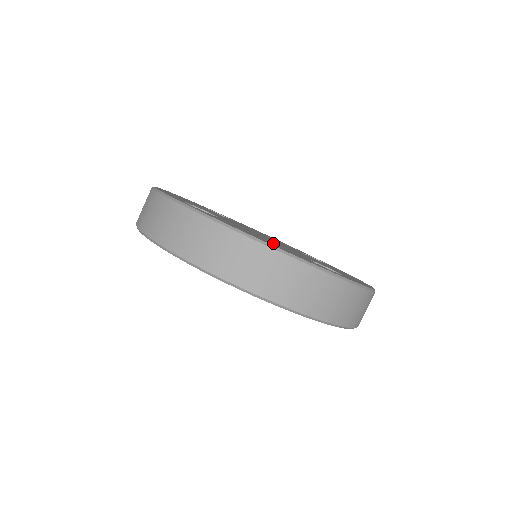
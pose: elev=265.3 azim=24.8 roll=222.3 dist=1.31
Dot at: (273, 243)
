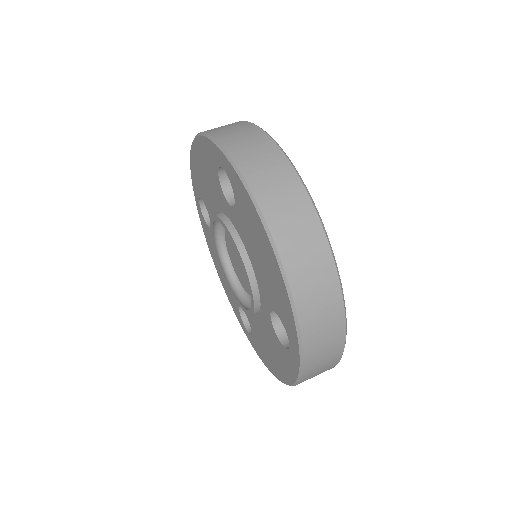
Dot at: occluded
